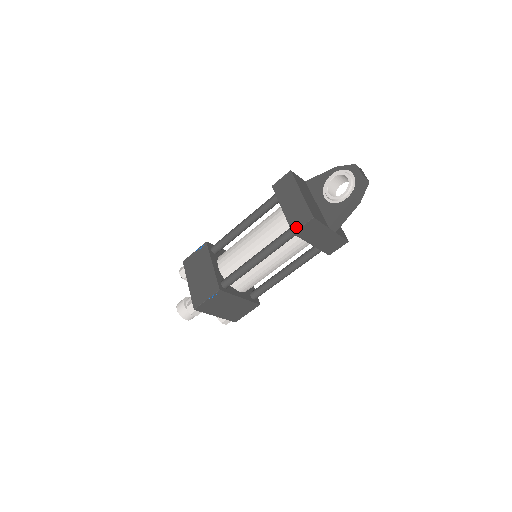
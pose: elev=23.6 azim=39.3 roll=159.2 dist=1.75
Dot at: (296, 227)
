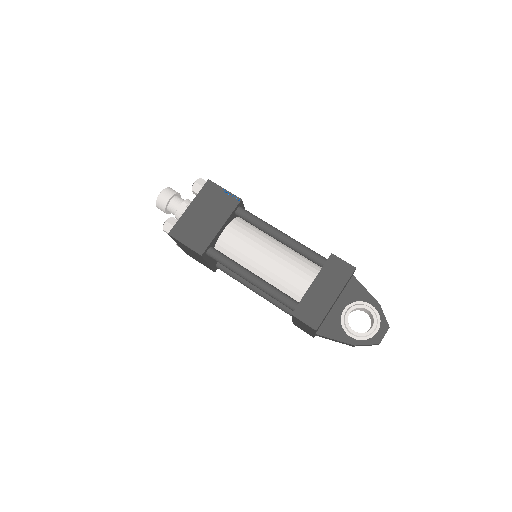
Dot at: (299, 315)
